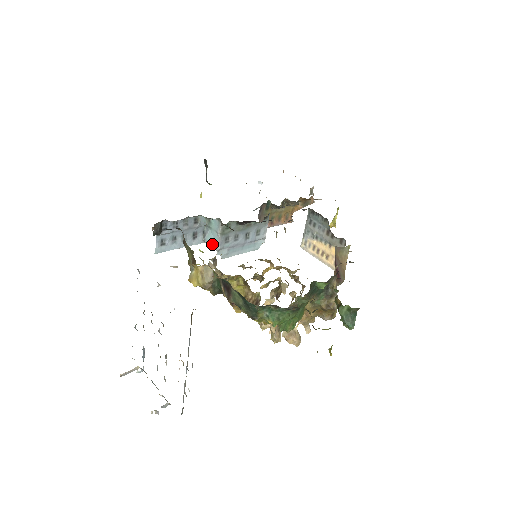
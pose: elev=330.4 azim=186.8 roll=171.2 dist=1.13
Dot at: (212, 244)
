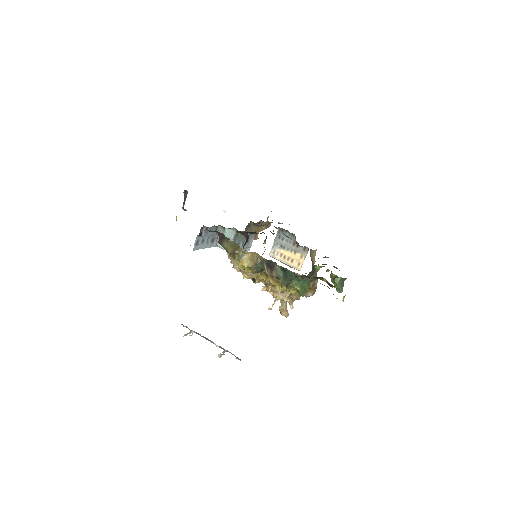
Dot at: occluded
